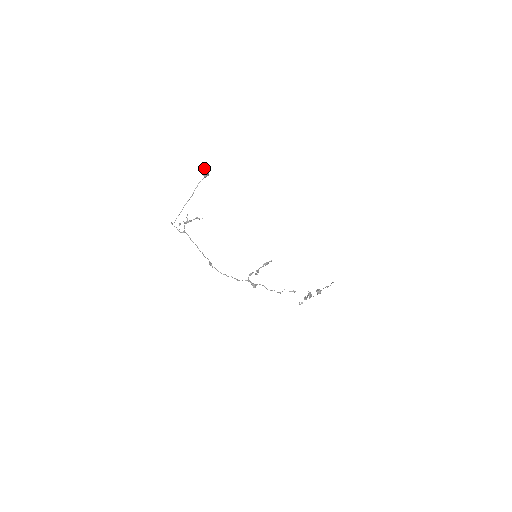
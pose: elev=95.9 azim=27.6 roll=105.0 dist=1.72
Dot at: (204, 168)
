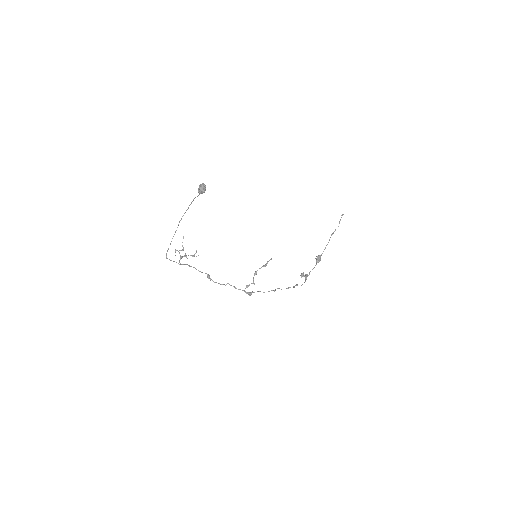
Dot at: (199, 189)
